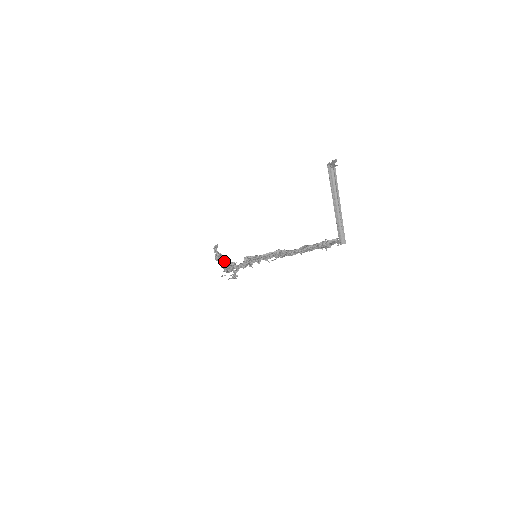
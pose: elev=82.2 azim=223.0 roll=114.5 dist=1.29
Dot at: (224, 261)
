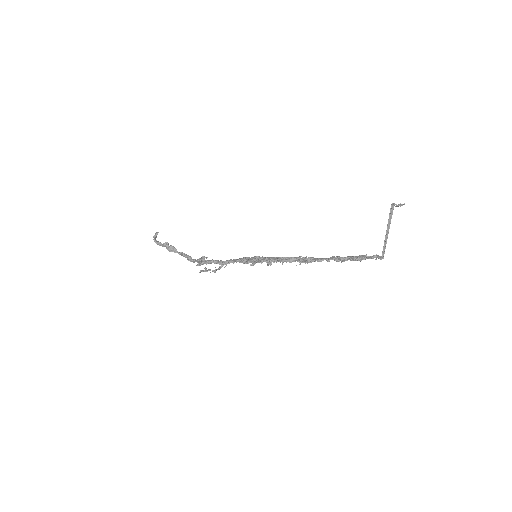
Dot at: (184, 253)
